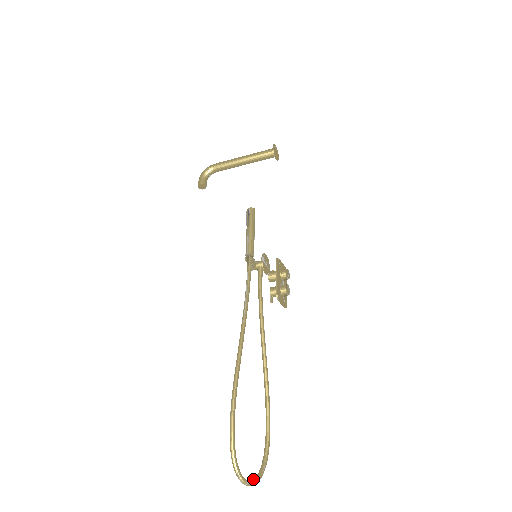
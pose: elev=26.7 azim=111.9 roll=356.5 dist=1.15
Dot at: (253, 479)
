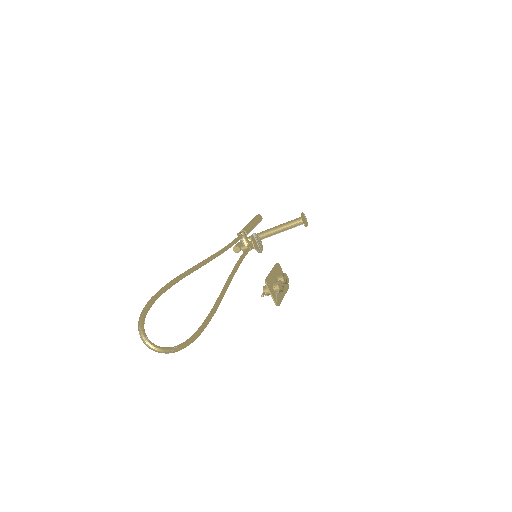
Dot at: (157, 346)
